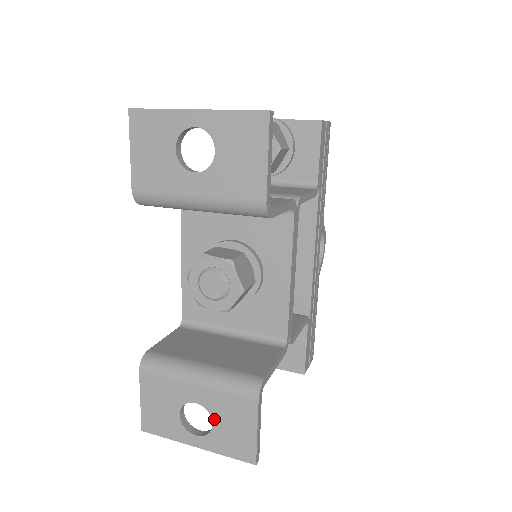
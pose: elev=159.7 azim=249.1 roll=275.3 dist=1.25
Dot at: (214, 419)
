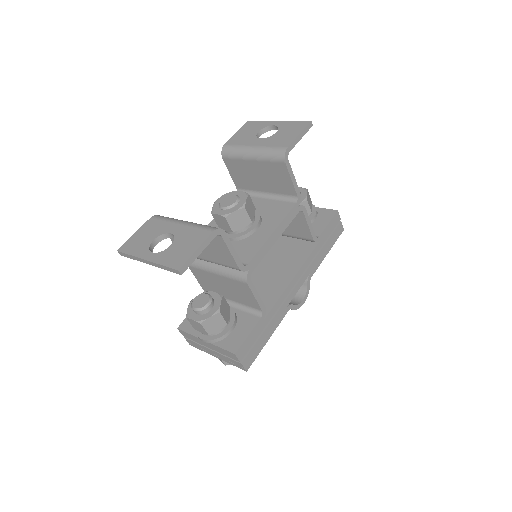
Dot at: (174, 242)
